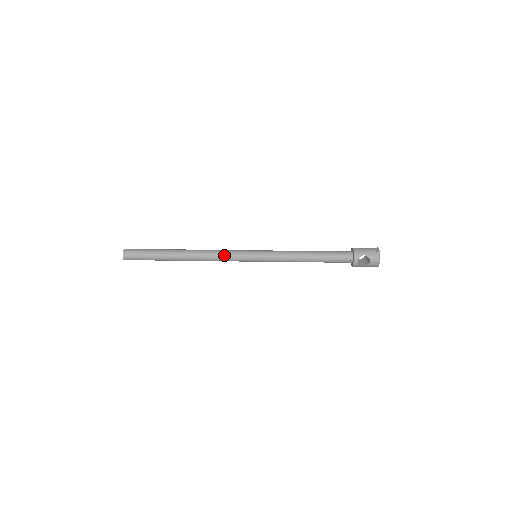
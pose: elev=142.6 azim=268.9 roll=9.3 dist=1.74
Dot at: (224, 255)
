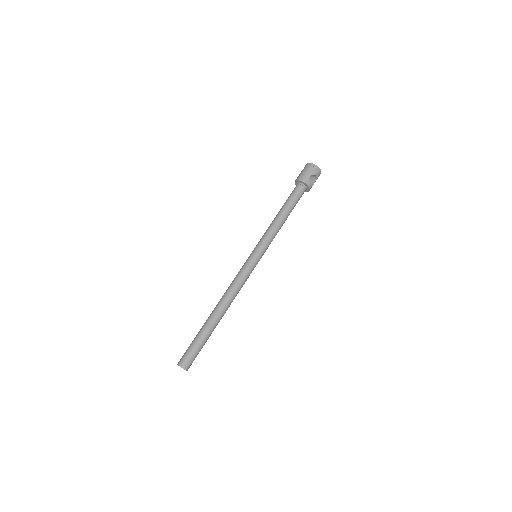
Dot at: (241, 281)
